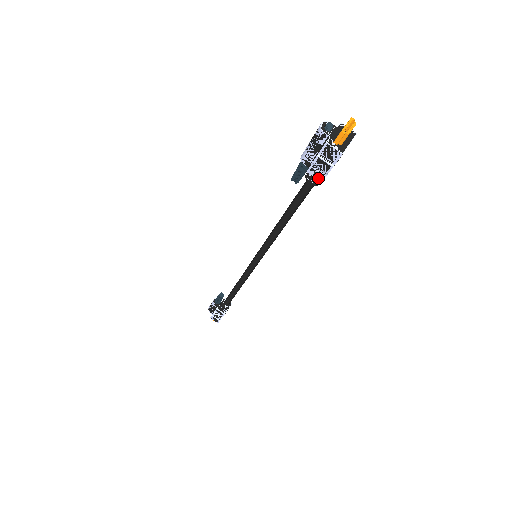
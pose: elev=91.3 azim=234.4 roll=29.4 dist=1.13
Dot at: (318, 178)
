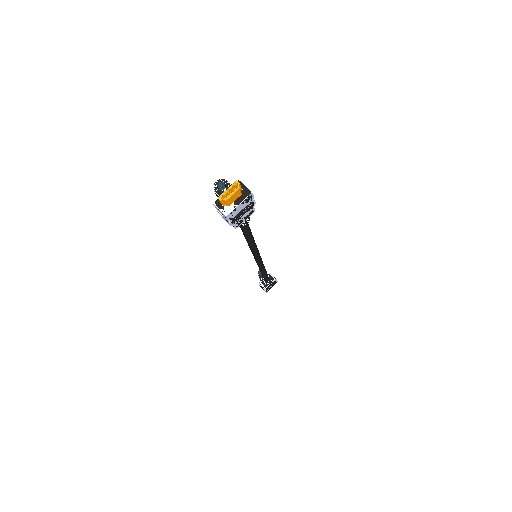
Dot at: occluded
